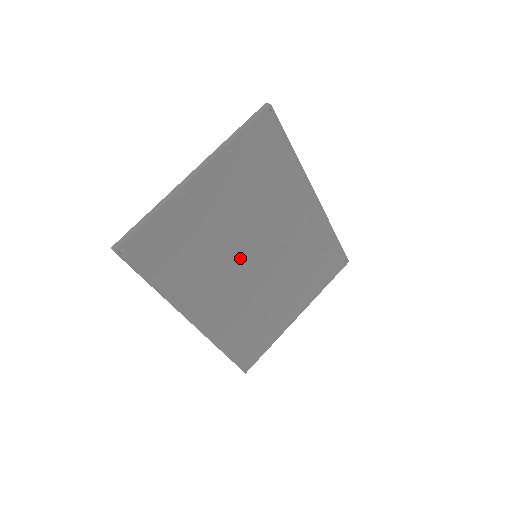
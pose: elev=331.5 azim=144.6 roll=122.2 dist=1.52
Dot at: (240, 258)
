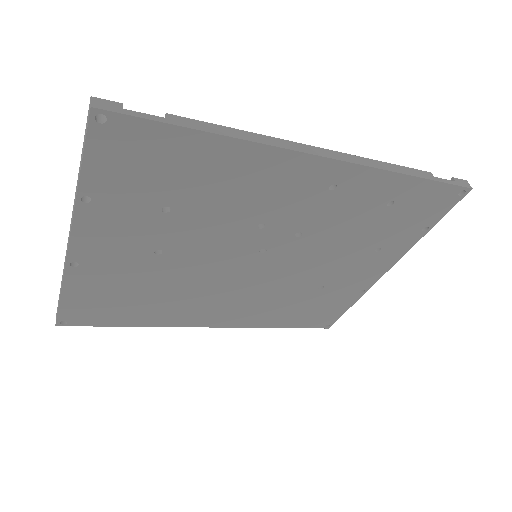
Dot at: (228, 270)
